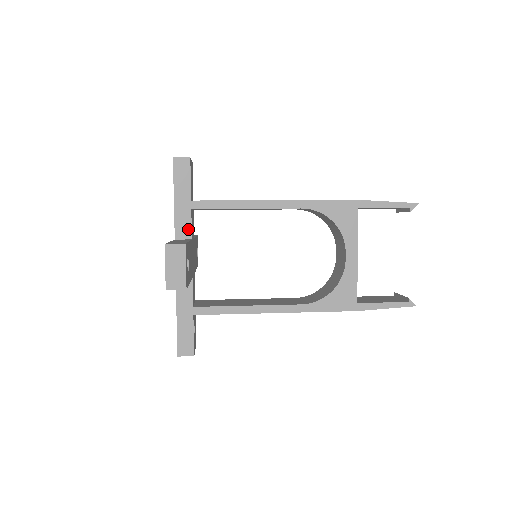
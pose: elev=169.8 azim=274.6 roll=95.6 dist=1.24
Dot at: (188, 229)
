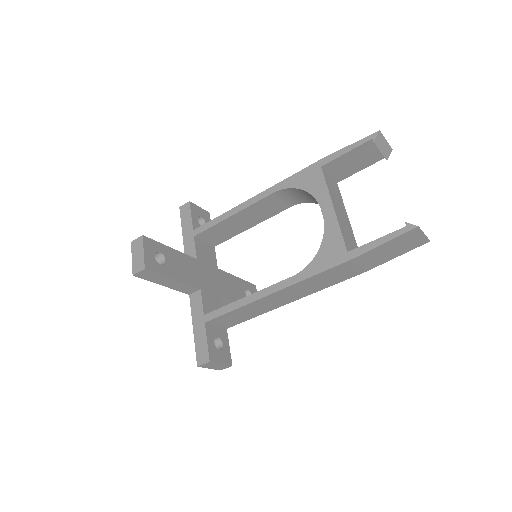
Dot at: (193, 252)
